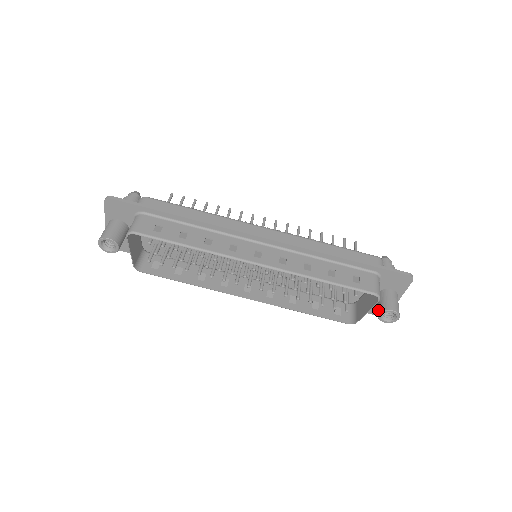
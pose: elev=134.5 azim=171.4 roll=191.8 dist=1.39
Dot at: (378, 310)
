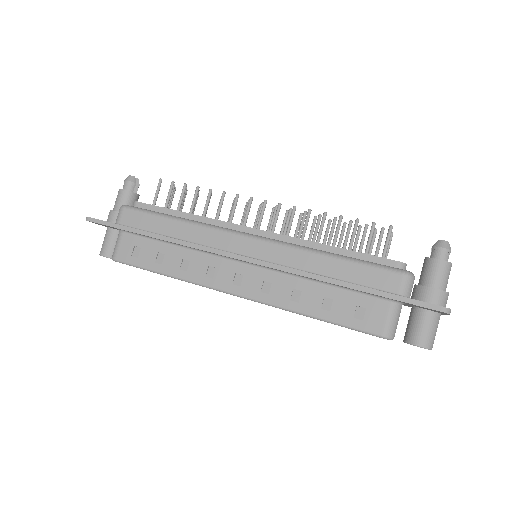
Dot at: occluded
